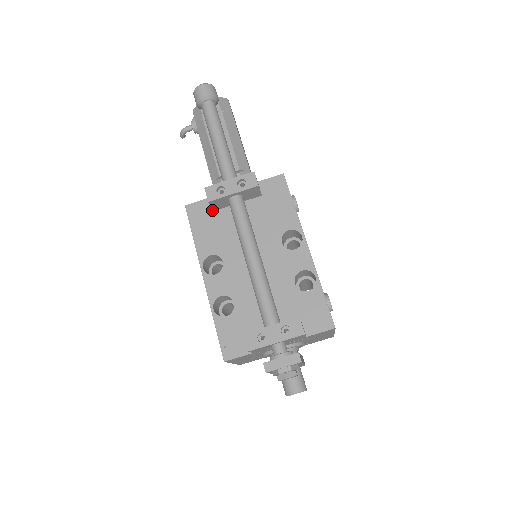
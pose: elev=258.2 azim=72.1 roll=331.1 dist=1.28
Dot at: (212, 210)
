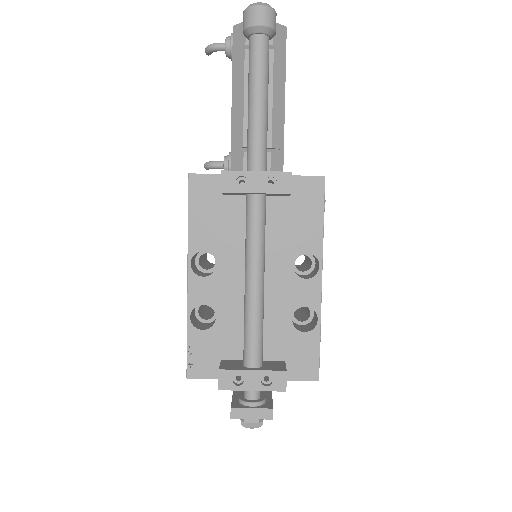
Dot at: (221, 193)
